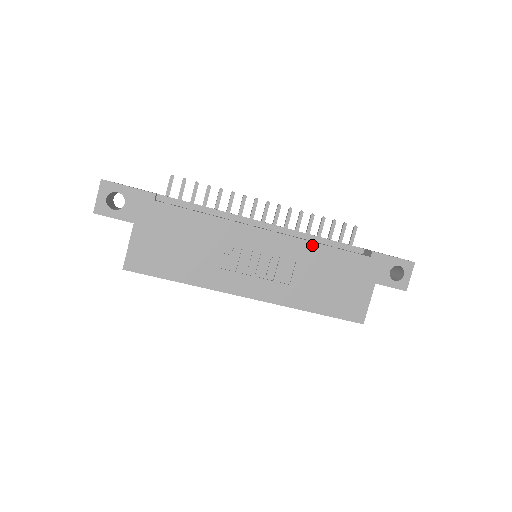
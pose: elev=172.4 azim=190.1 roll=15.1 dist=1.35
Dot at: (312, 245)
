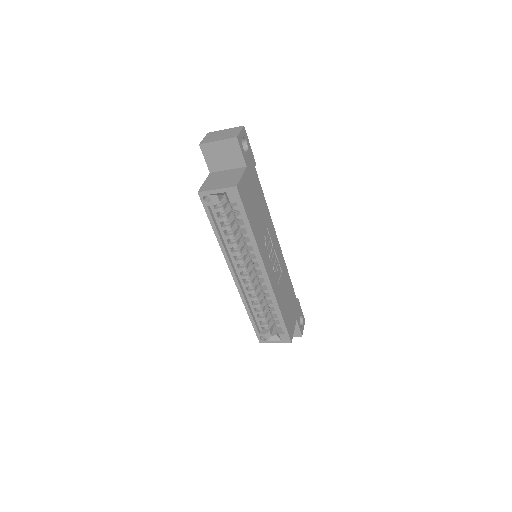
Dot at: (286, 269)
